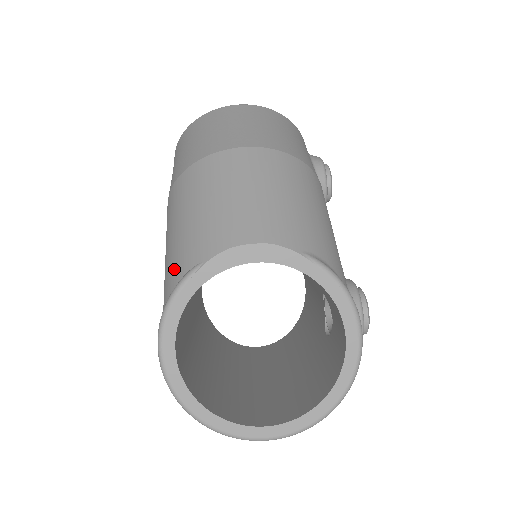
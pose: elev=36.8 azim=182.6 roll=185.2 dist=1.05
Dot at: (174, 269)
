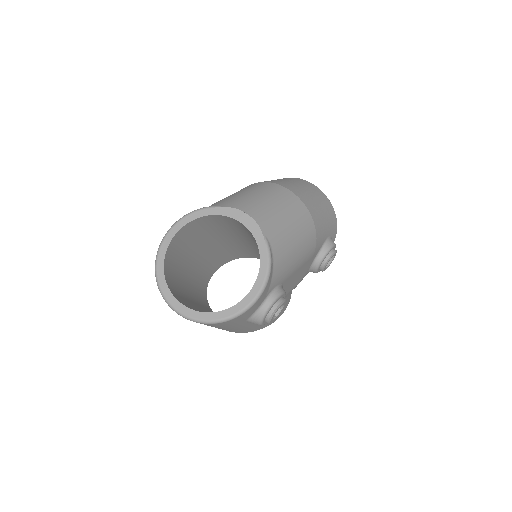
Dot at: occluded
